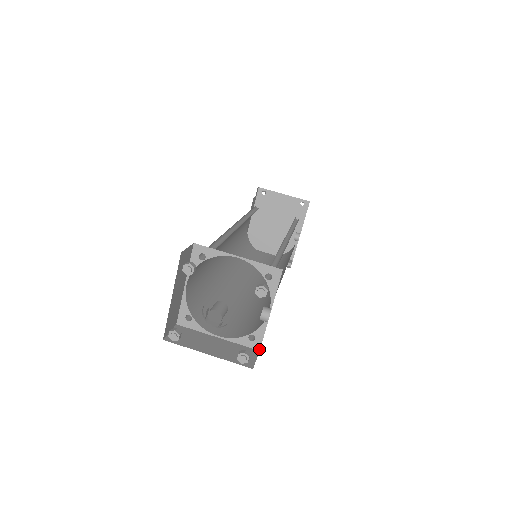
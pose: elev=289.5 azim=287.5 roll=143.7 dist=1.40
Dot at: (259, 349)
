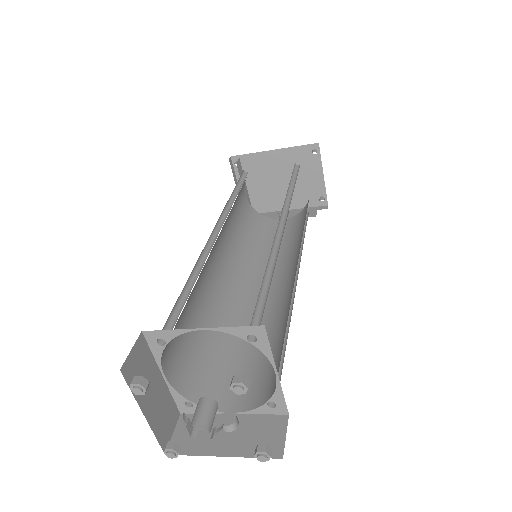
Dot at: (182, 413)
